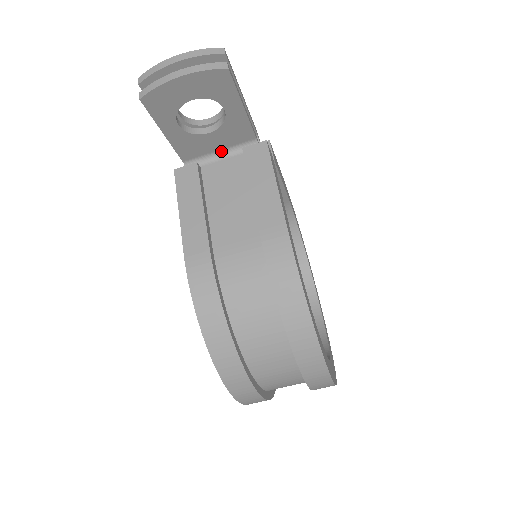
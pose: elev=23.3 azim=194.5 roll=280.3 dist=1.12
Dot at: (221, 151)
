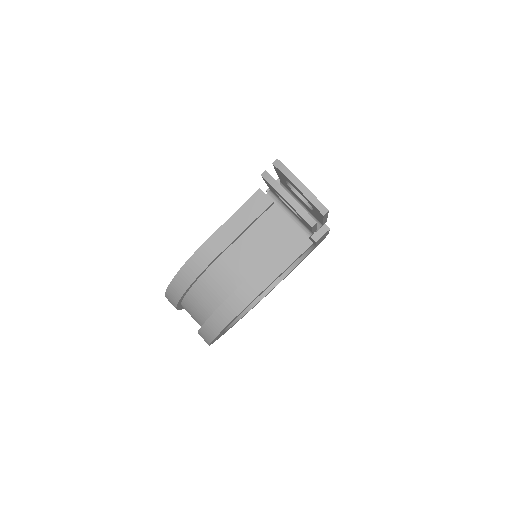
Dot at: (292, 212)
